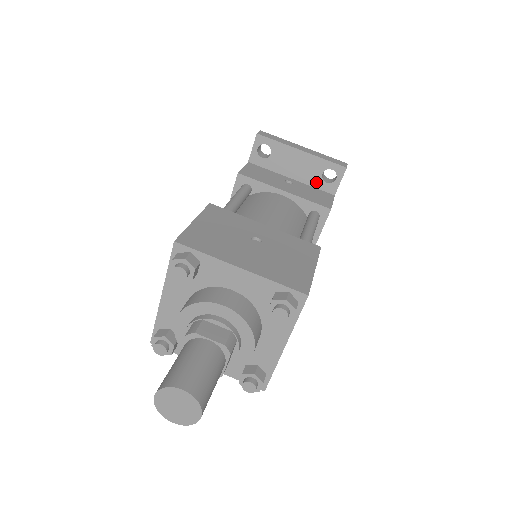
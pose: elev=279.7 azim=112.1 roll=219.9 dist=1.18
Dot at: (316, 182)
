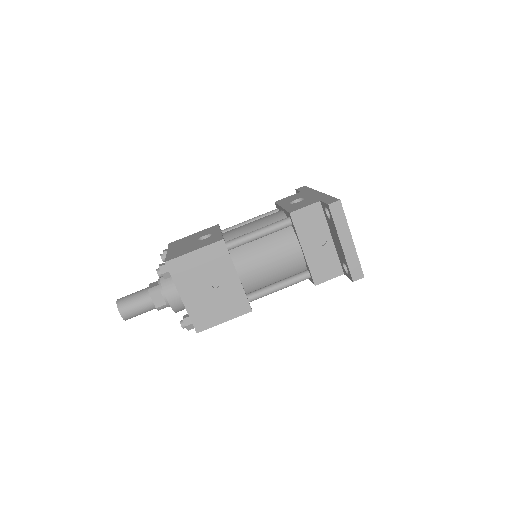
Dot at: (340, 259)
